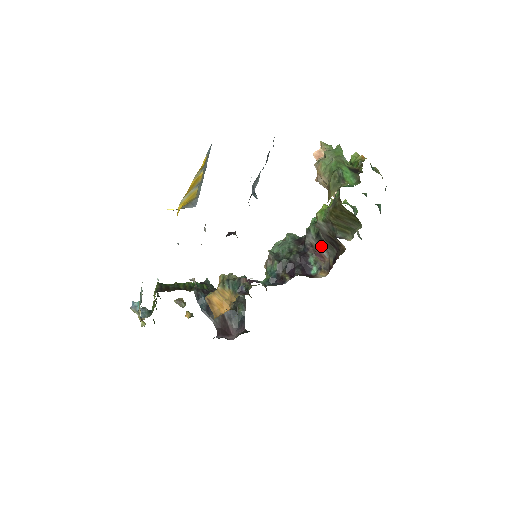
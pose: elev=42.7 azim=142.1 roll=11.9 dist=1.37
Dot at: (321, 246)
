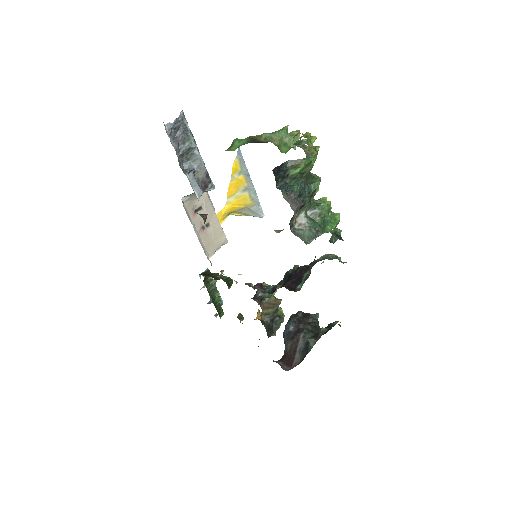
Dot at: occluded
